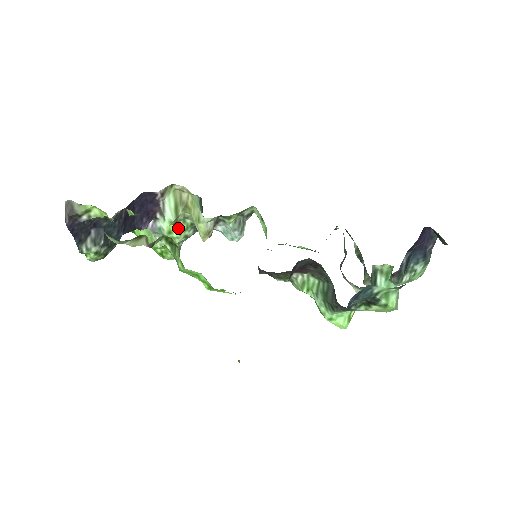
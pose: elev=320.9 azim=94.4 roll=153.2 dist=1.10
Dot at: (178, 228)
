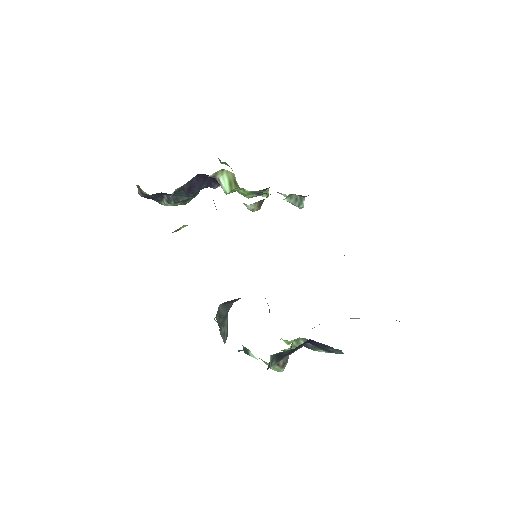
Dot at: (241, 192)
